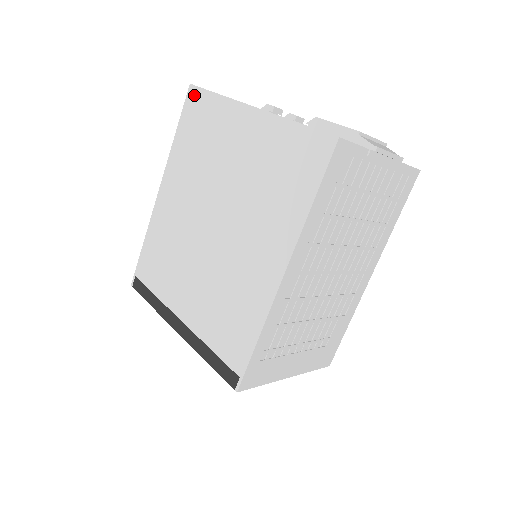
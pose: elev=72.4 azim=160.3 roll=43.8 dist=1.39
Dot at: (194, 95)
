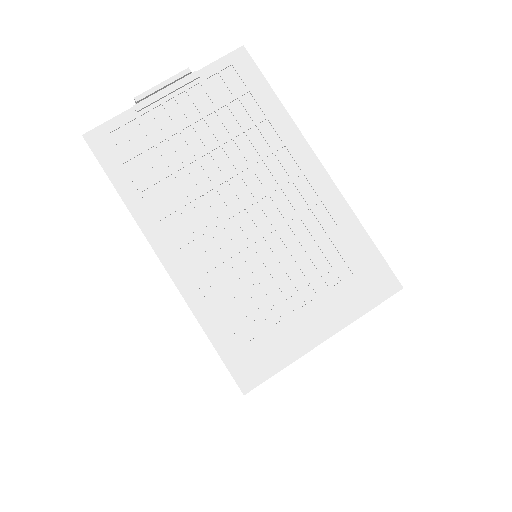
Dot at: occluded
